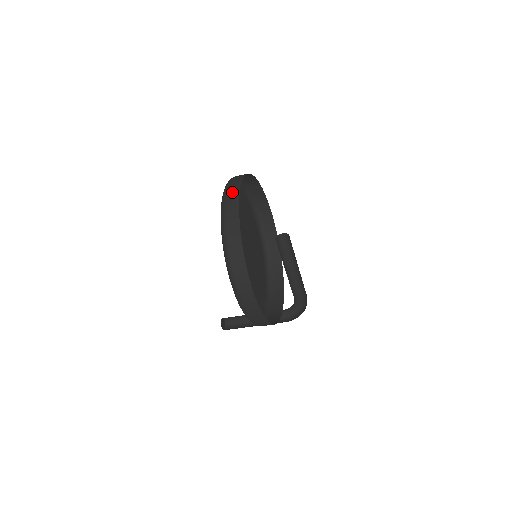
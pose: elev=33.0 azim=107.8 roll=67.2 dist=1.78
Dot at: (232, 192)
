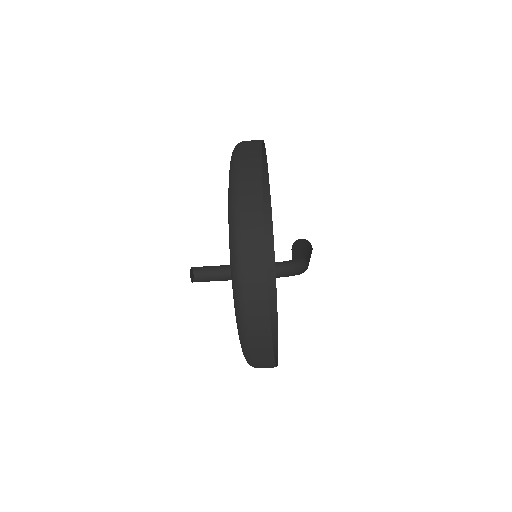
Dot at: (252, 261)
